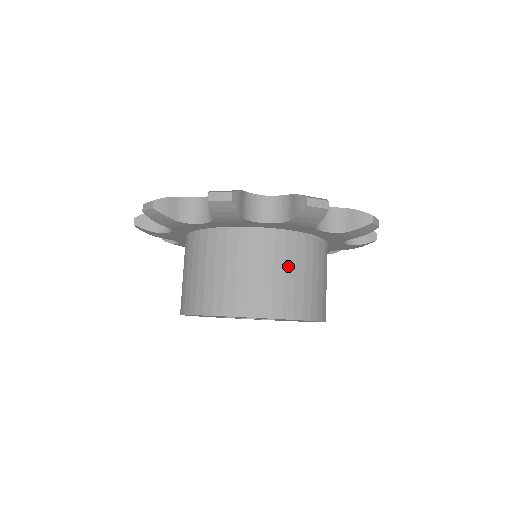
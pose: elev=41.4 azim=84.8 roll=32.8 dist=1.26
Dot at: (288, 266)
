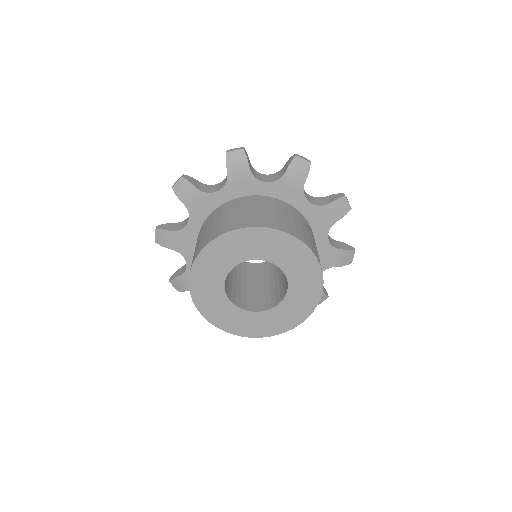
Dot at: (313, 239)
